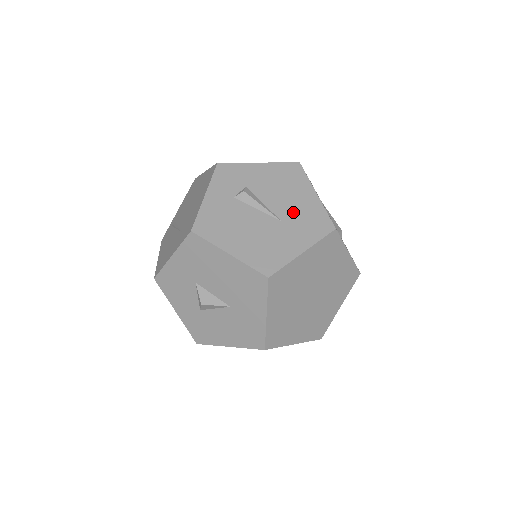
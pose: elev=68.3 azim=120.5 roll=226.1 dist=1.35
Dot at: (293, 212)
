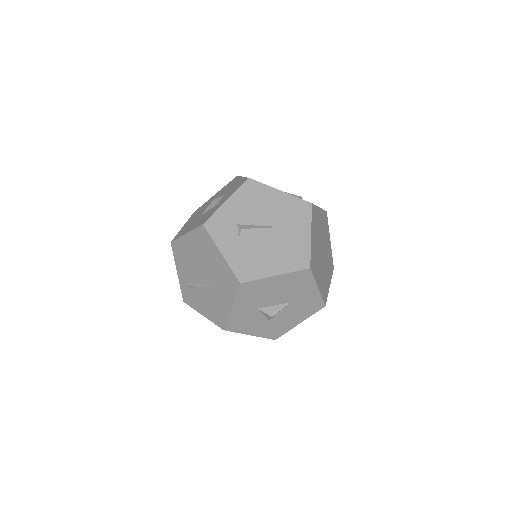
Dot at: (280, 215)
